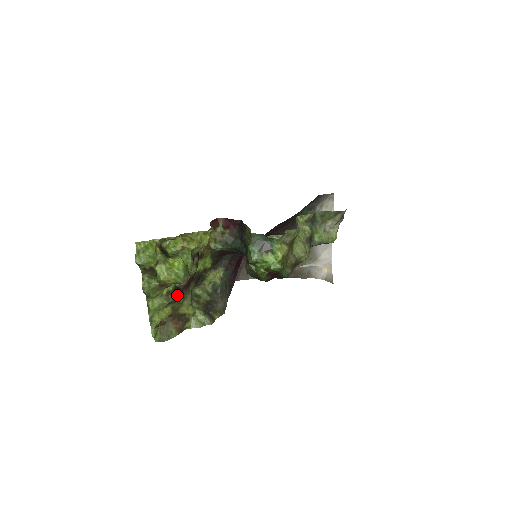
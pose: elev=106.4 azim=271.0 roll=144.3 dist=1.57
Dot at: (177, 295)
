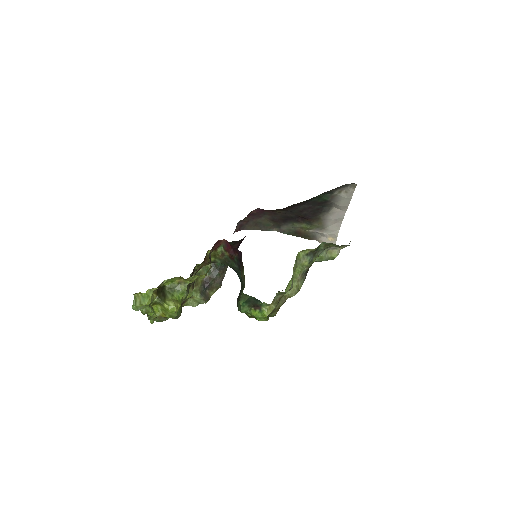
Dot at: occluded
